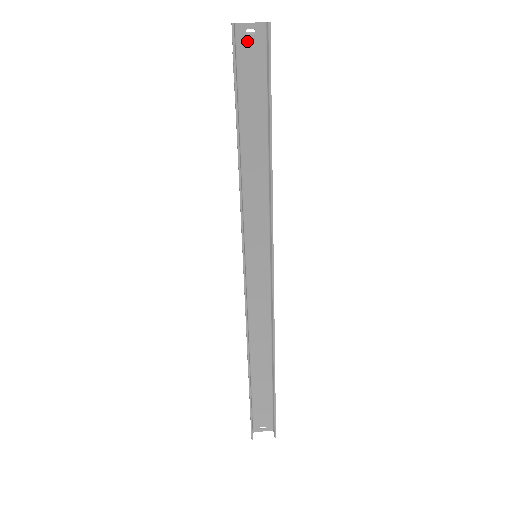
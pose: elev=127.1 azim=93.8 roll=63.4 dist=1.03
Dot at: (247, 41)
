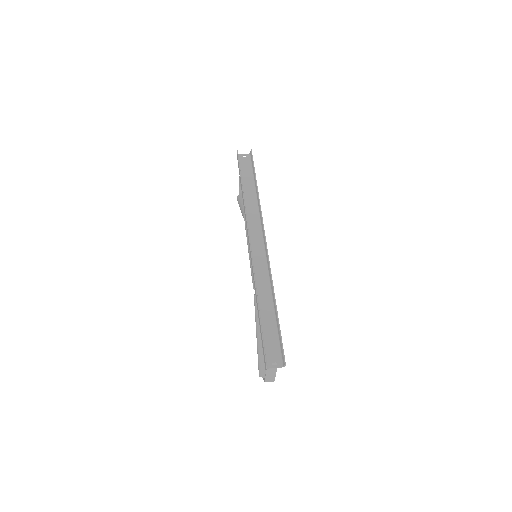
Dot at: (243, 158)
